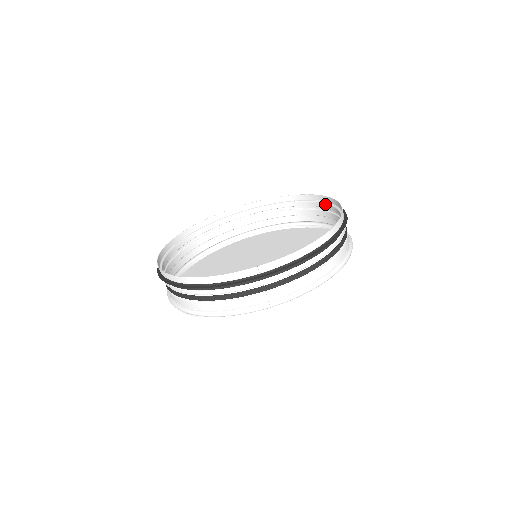
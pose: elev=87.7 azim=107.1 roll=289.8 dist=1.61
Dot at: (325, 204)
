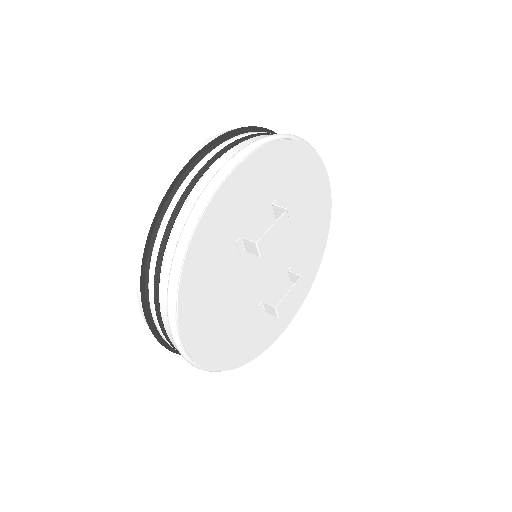
Dot at: occluded
